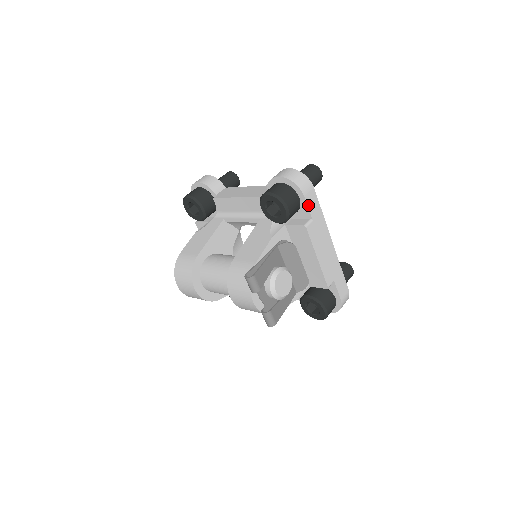
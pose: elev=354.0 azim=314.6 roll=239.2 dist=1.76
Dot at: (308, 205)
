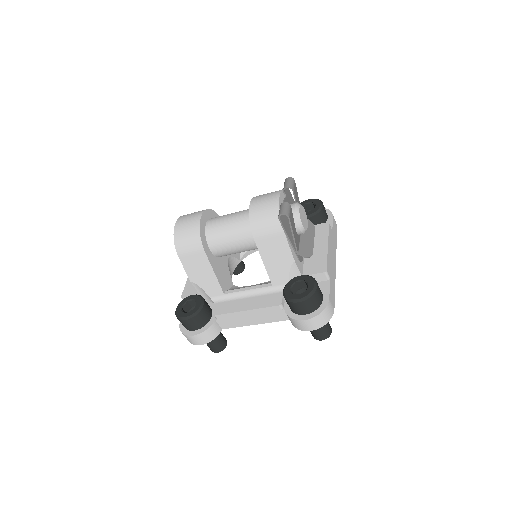
Dot at: (333, 222)
